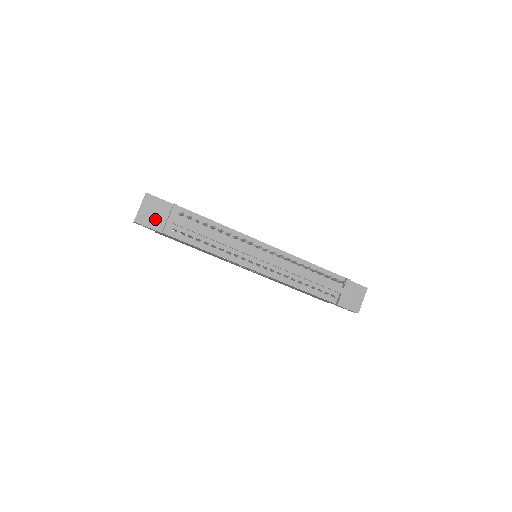
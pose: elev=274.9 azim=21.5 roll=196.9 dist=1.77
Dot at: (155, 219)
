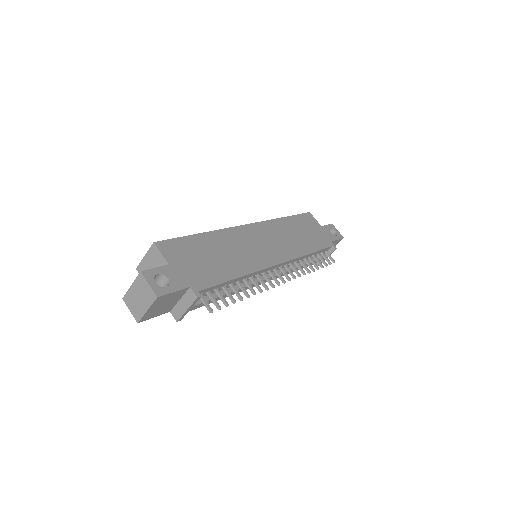
Dot at: (164, 308)
